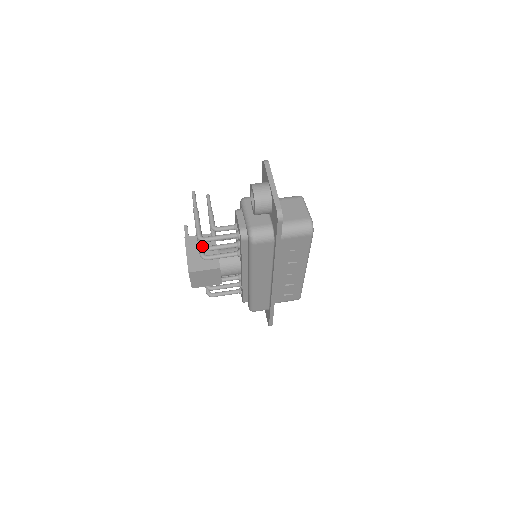
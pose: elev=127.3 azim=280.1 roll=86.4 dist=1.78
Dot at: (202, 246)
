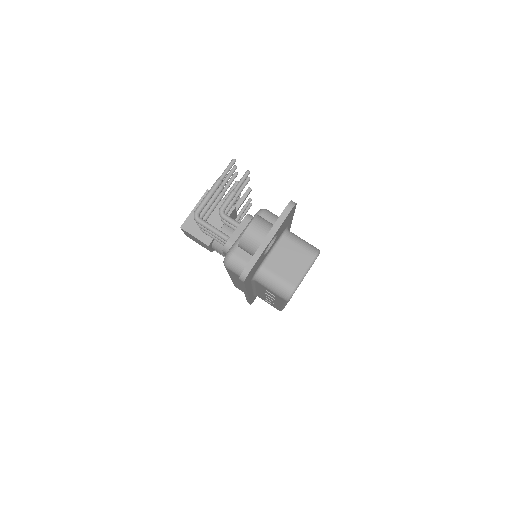
Dot at: occluded
